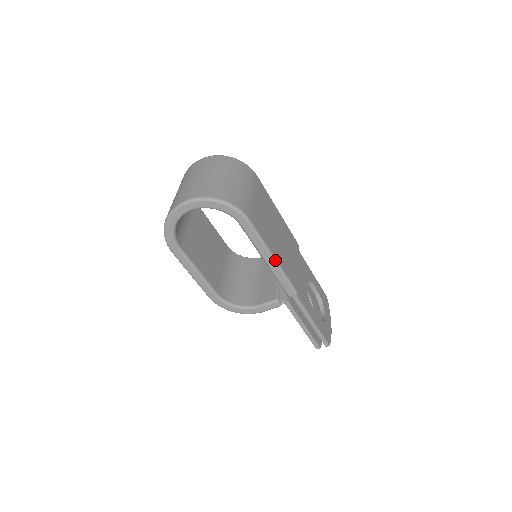
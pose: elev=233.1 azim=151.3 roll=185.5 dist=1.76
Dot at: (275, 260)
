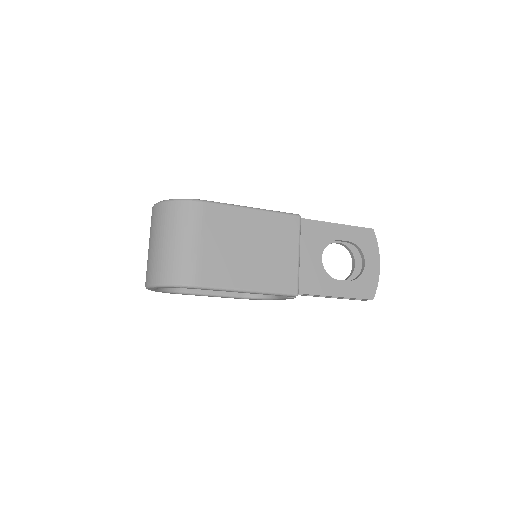
Dot at: (251, 291)
